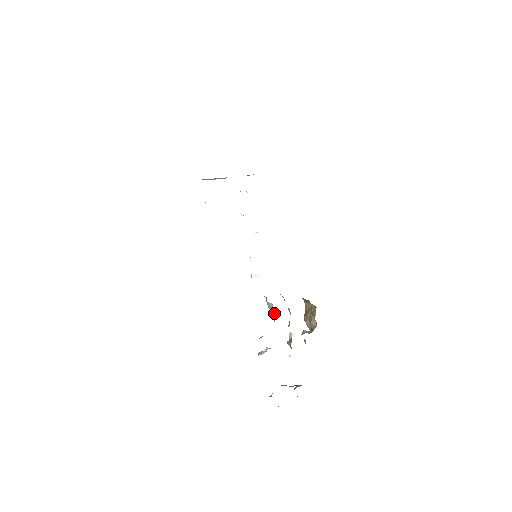
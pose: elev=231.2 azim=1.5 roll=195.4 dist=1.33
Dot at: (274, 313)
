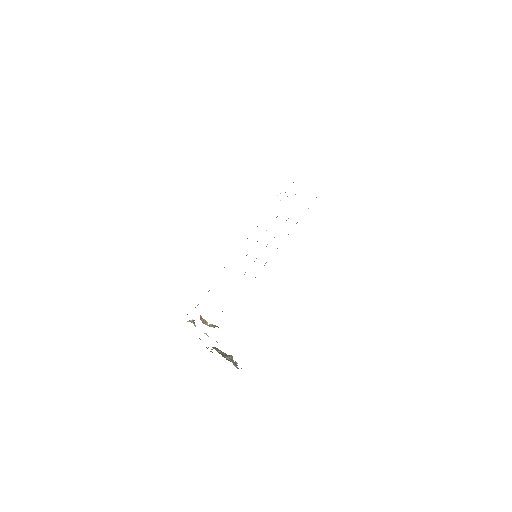
Dot at: occluded
